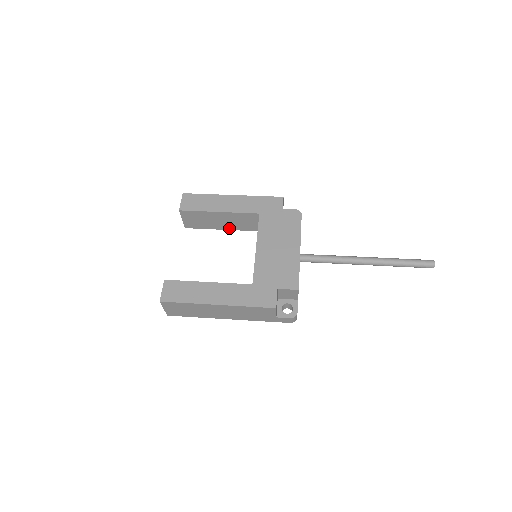
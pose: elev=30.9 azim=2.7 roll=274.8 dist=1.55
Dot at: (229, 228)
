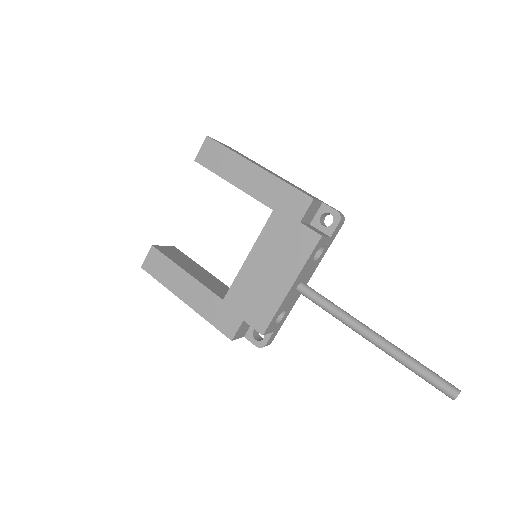
Dot at: occluded
